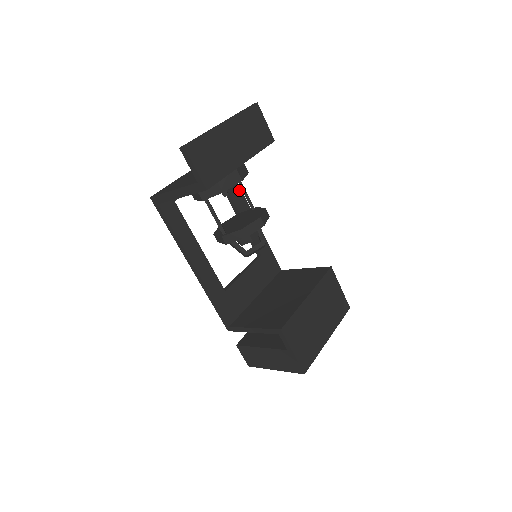
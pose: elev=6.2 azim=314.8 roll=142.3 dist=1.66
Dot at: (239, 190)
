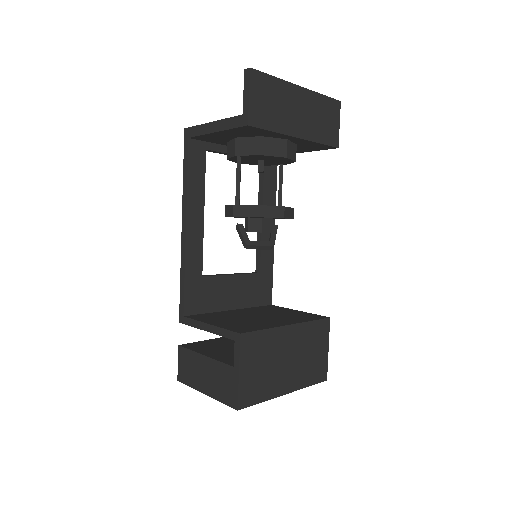
Dot at: (274, 194)
